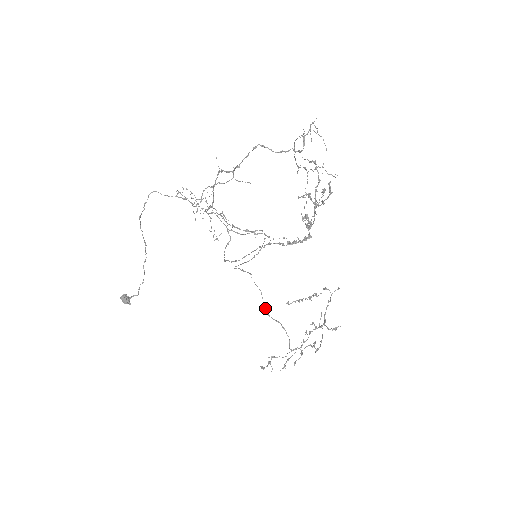
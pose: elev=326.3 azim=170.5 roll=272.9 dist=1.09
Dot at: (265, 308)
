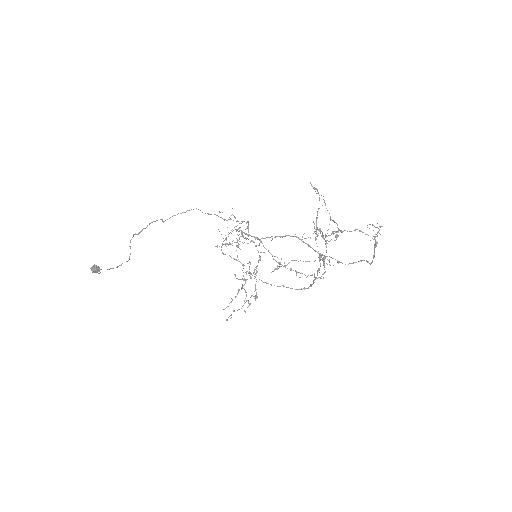
Dot at: (242, 284)
